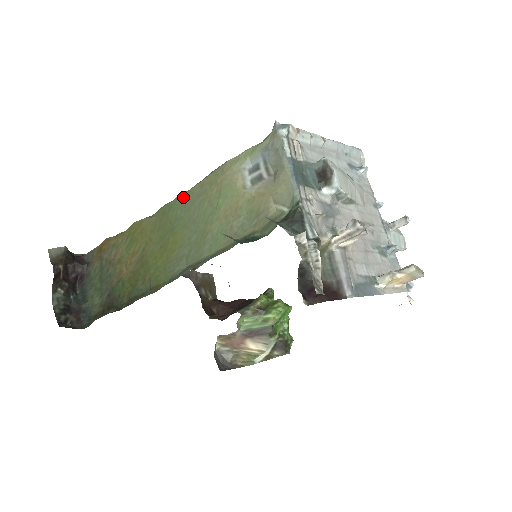
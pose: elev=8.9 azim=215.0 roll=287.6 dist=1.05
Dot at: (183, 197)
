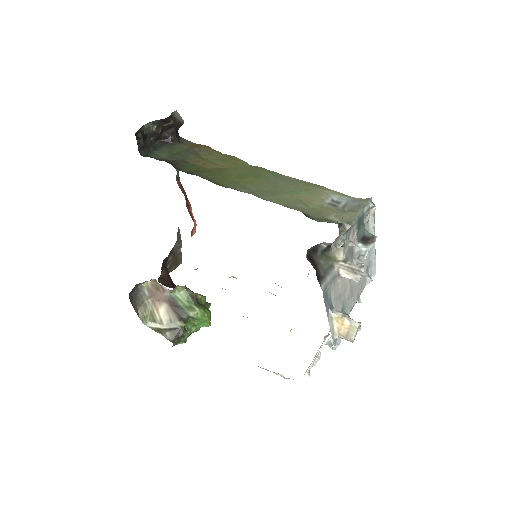
Dot at: (281, 175)
